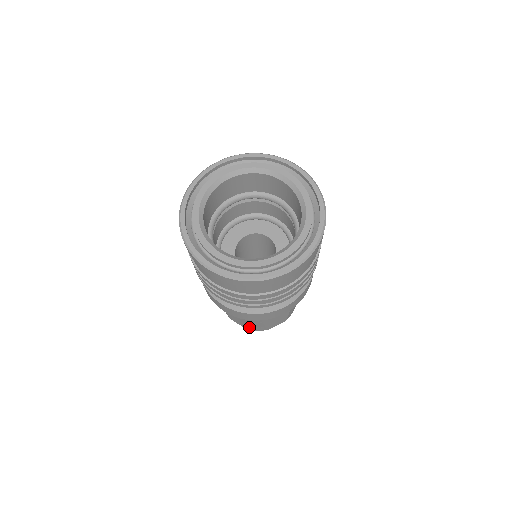
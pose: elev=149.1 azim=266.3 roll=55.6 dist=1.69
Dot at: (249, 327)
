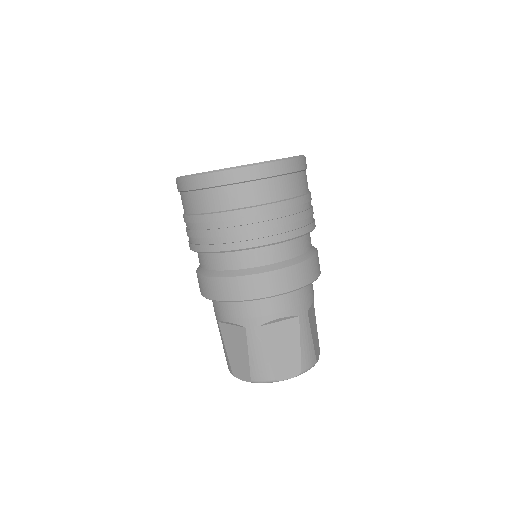
Dot at: (302, 359)
